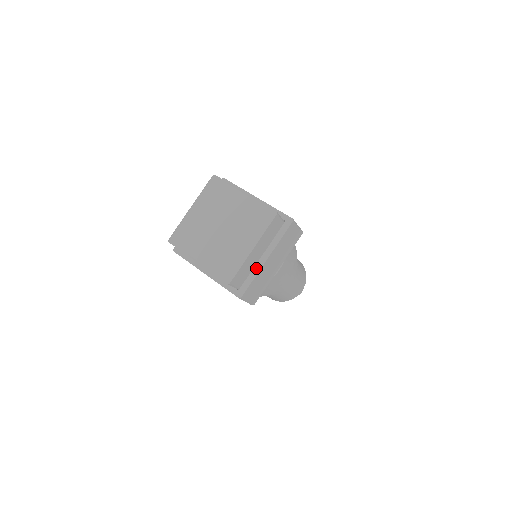
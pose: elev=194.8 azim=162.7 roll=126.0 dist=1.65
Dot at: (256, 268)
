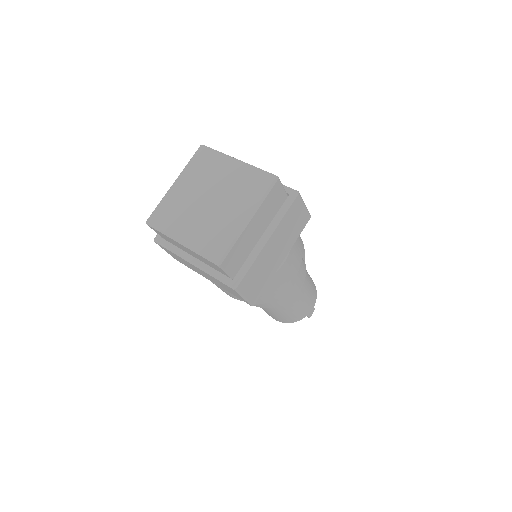
Dot at: (254, 251)
